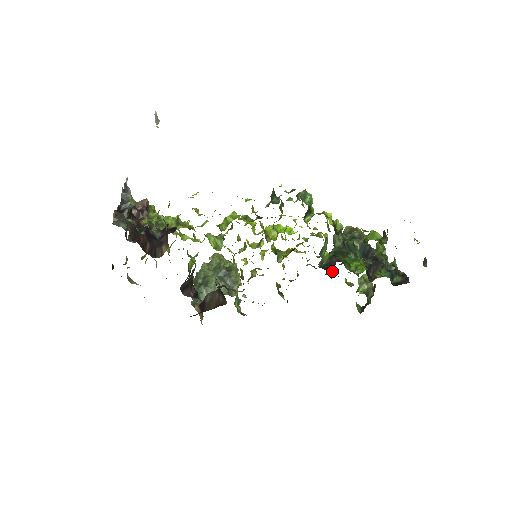
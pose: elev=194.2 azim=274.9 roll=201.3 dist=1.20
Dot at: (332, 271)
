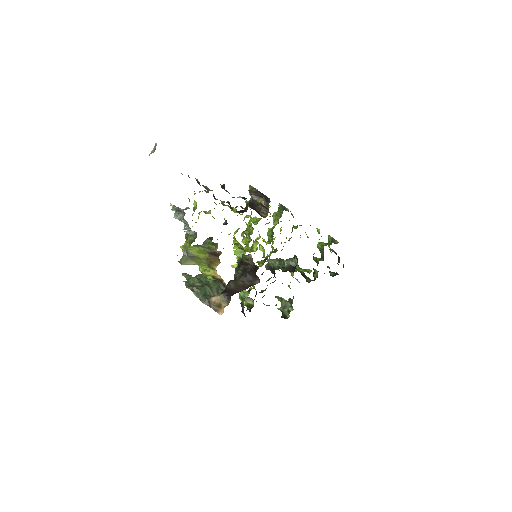
Dot at: (262, 291)
